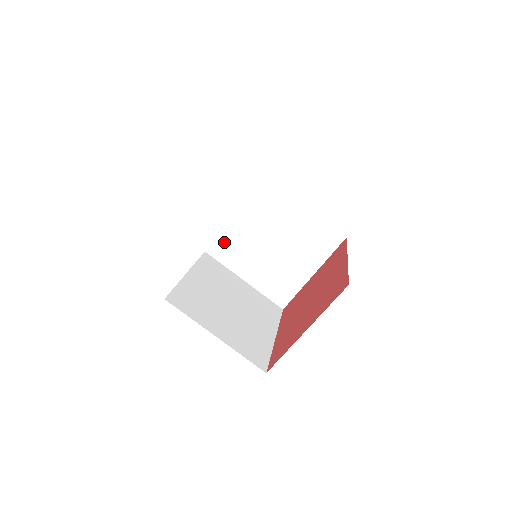
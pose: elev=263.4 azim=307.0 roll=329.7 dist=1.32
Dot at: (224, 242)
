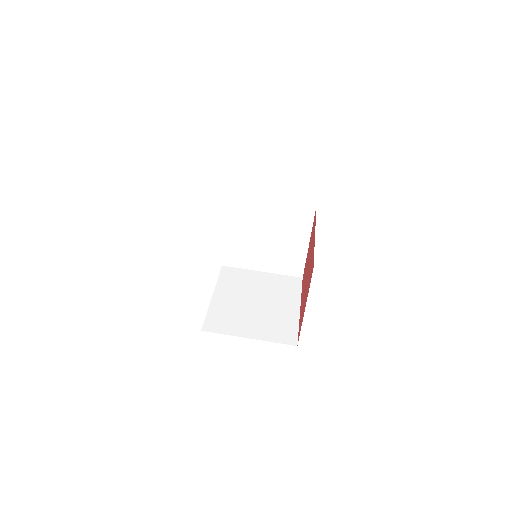
Dot at: (231, 253)
